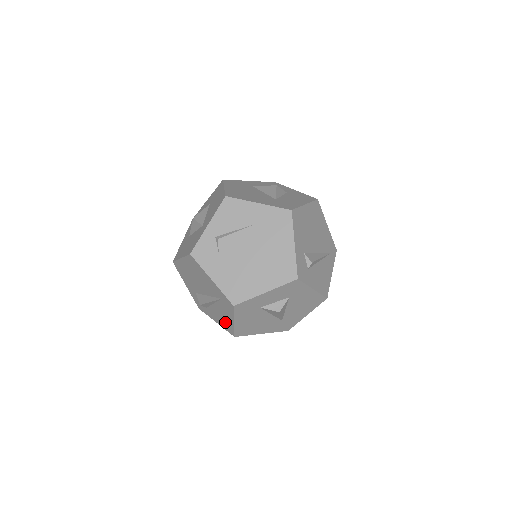
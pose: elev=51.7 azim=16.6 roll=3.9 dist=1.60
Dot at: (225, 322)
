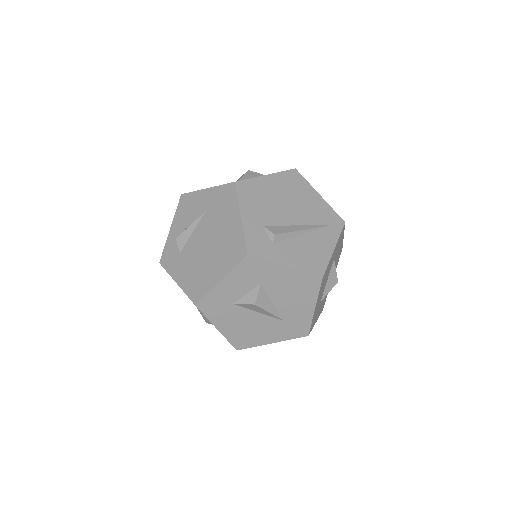
Dot at: occluded
